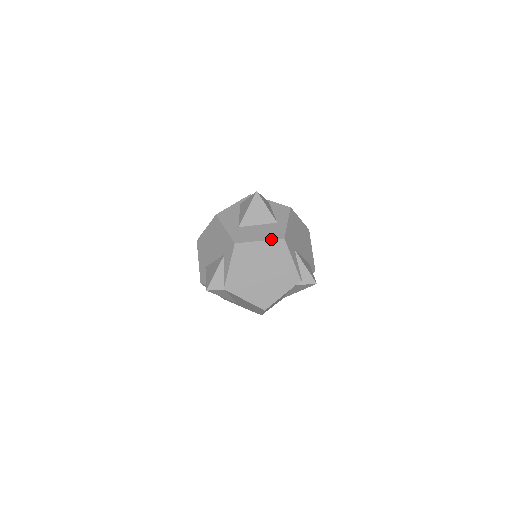
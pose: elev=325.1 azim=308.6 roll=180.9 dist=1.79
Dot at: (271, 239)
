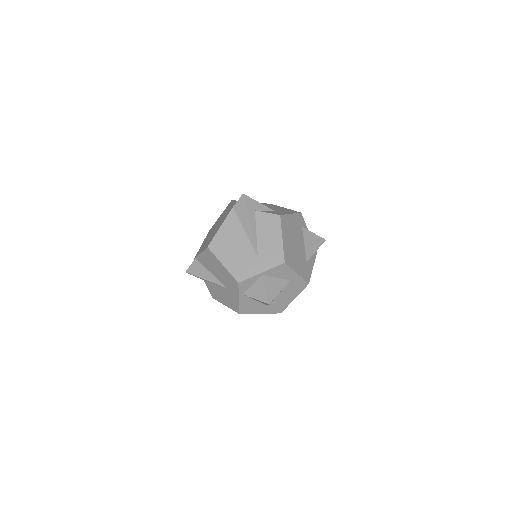
Dot at: occluded
